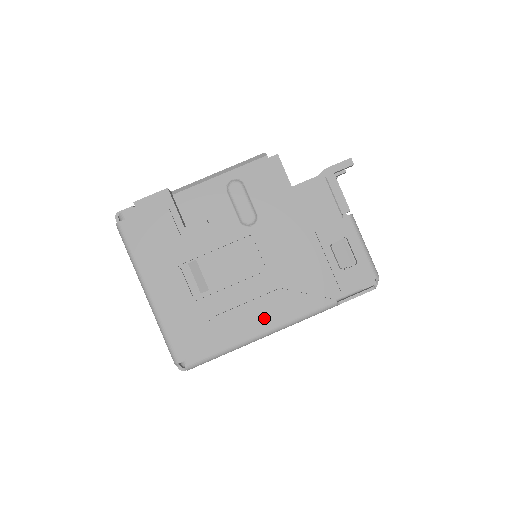
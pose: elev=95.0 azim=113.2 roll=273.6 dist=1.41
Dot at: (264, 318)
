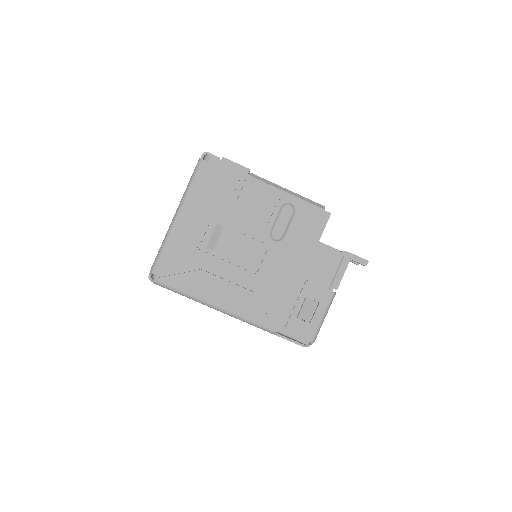
Dot at: (227, 299)
